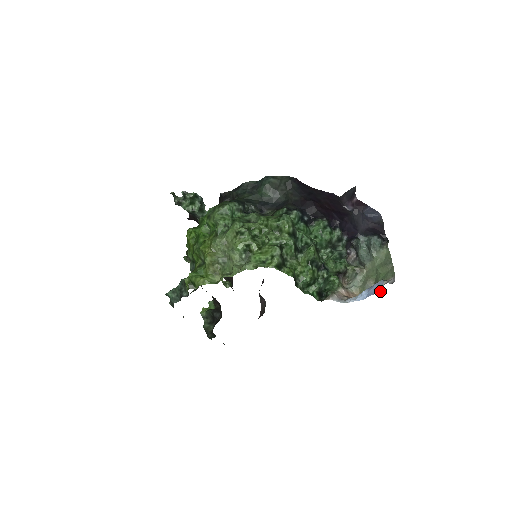
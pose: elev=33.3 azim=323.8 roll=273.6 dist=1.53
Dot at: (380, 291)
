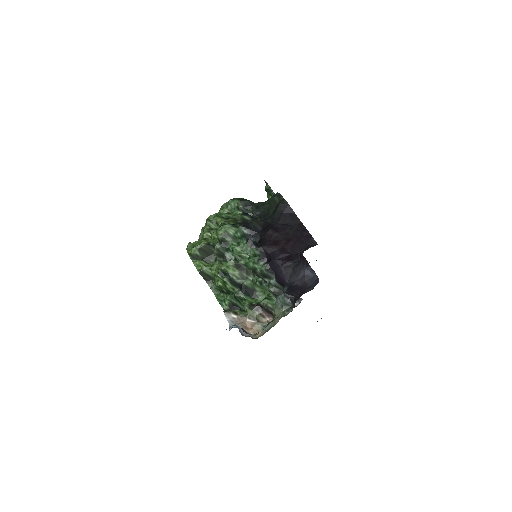
Dot at: occluded
